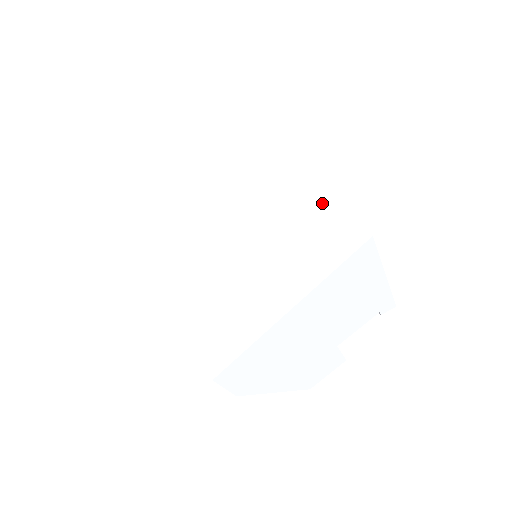
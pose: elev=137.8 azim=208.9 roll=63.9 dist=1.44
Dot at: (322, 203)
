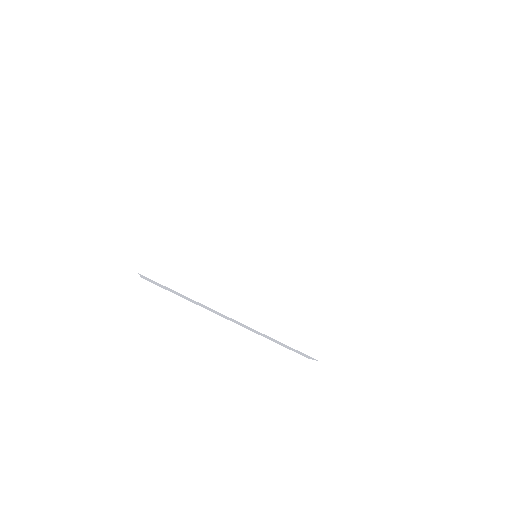
Dot at: (334, 218)
